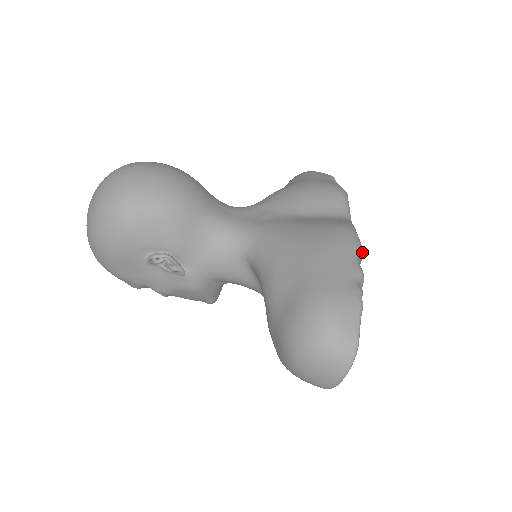
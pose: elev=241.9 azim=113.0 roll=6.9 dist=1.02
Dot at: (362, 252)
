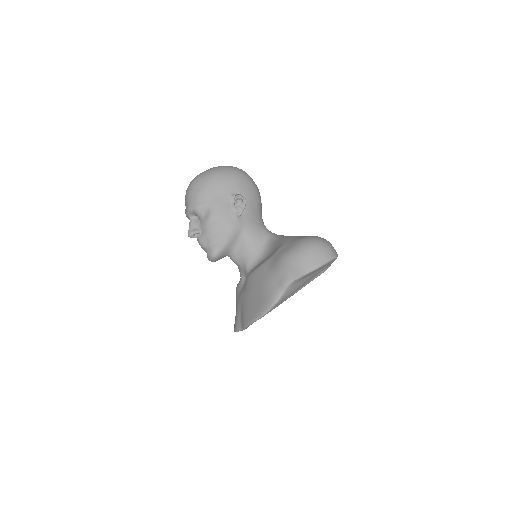
Dot at: occluded
